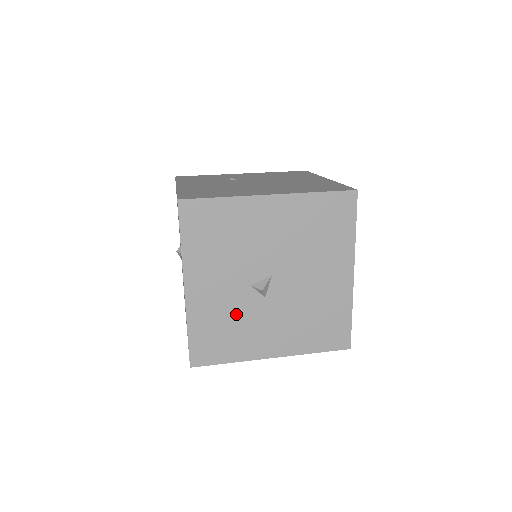
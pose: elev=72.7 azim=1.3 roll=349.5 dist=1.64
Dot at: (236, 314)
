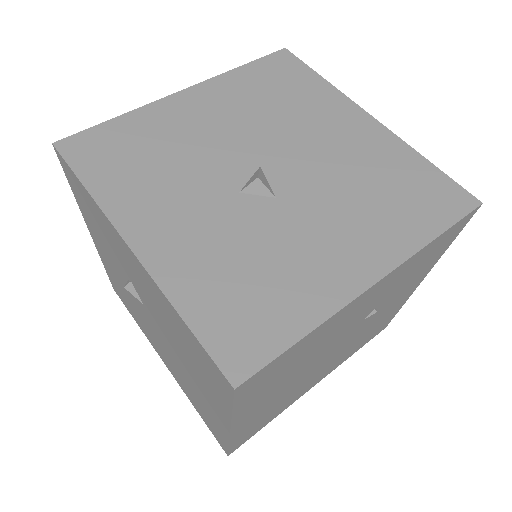
Dot at: (249, 243)
